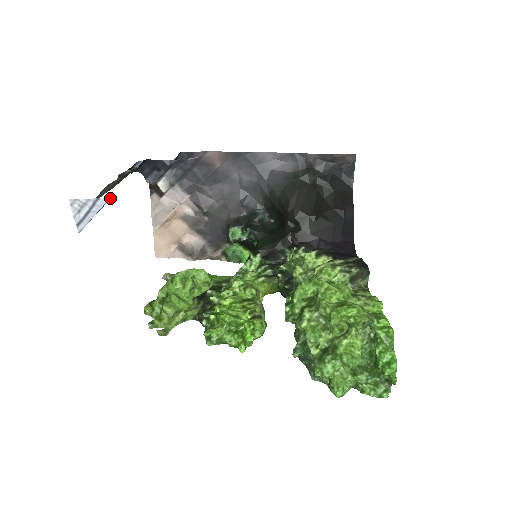
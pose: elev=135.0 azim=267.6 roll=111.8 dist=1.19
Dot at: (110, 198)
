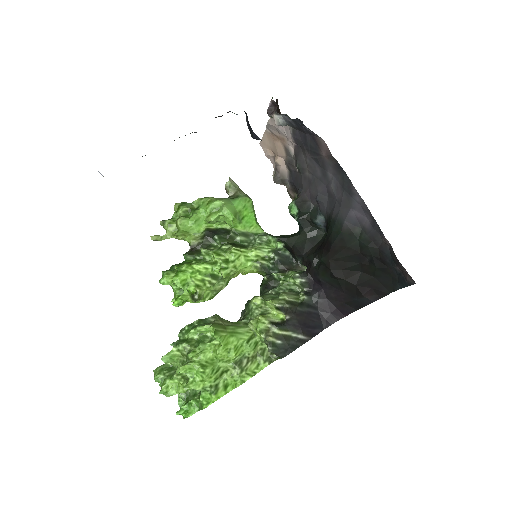
Dot at: occluded
